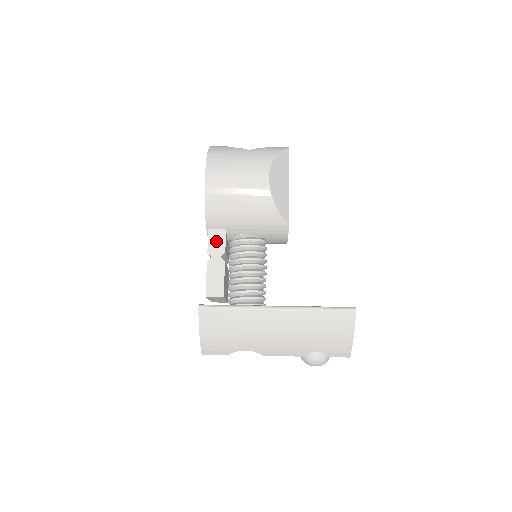
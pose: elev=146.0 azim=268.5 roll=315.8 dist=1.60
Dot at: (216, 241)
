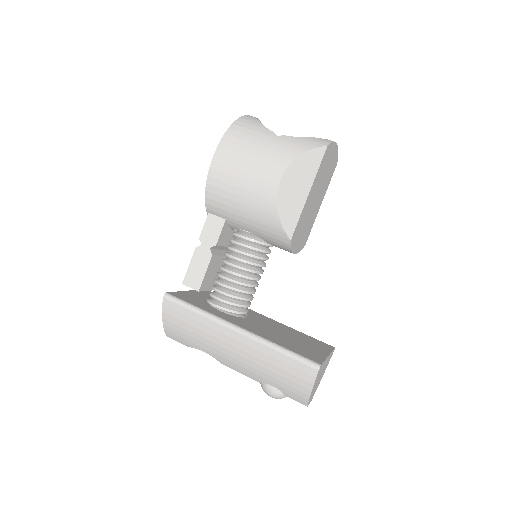
Dot at: (211, 229)
